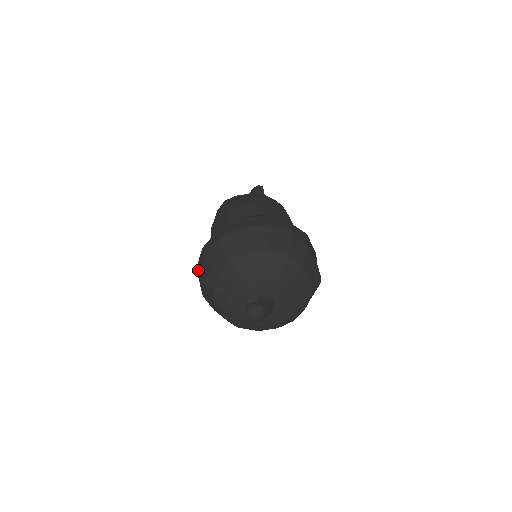
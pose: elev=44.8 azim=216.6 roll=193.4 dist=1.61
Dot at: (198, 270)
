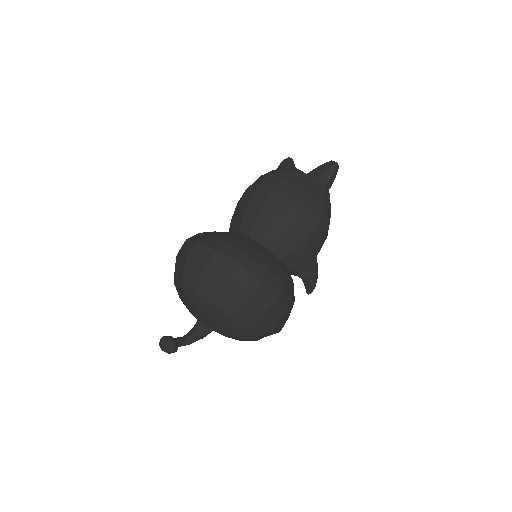
Dot at: occluded
